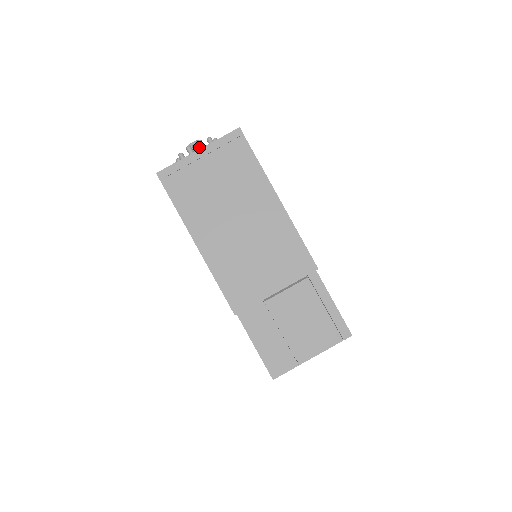
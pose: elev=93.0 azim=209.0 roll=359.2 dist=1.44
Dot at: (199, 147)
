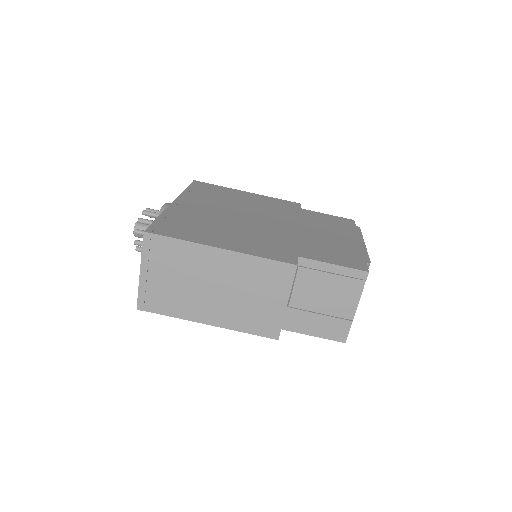
Dot at: occluded
